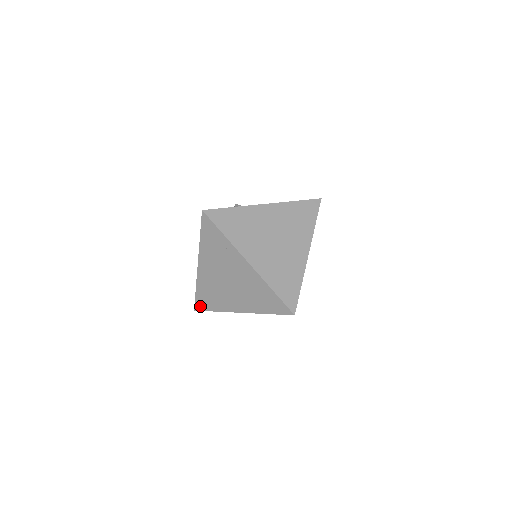
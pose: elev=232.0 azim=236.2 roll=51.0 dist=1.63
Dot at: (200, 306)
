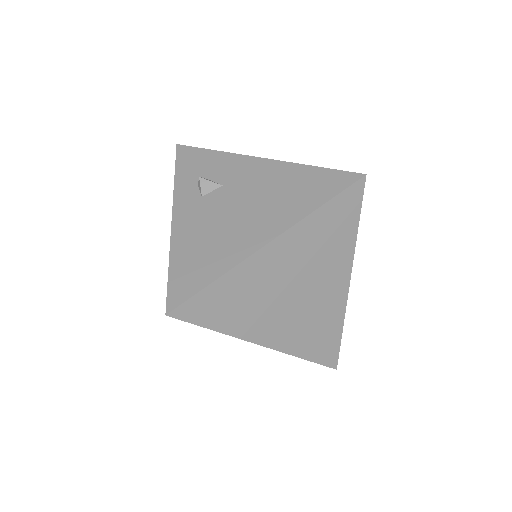
Dot at: occluded
